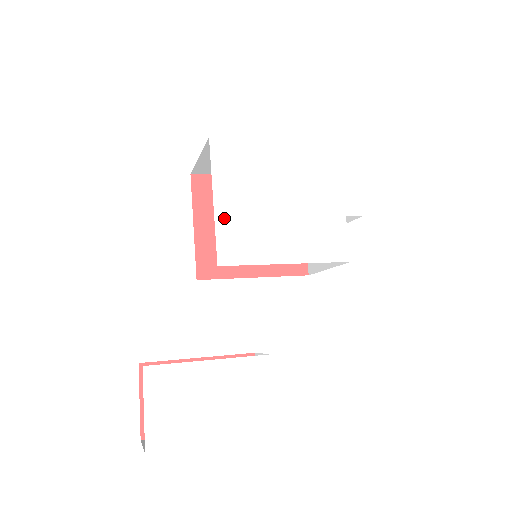
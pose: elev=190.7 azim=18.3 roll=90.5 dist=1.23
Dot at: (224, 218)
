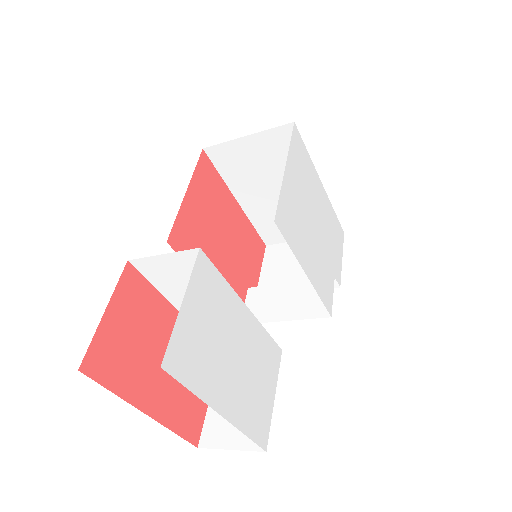
Dot at: (287, 189)
